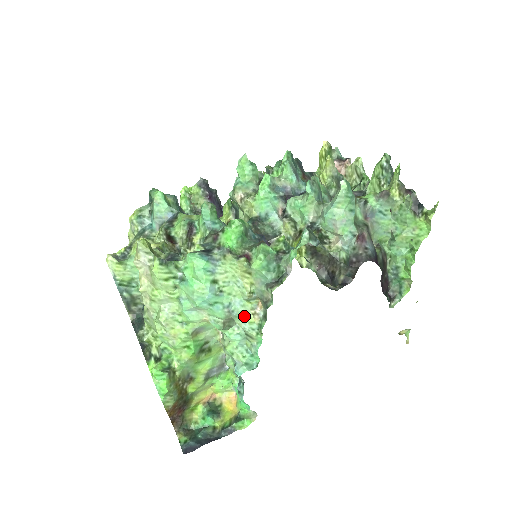
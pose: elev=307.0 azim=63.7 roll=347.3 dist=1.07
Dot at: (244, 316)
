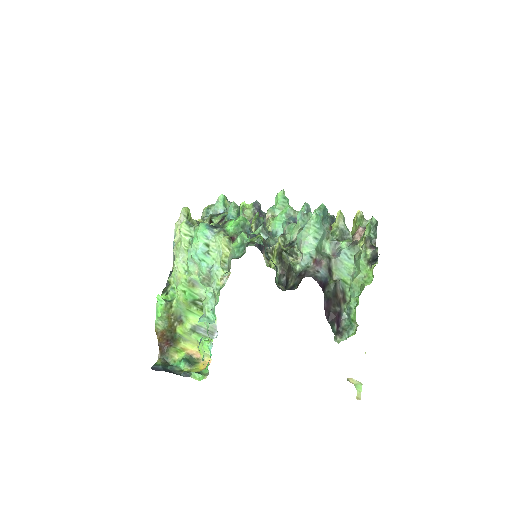
Dot at: (216, 278)
